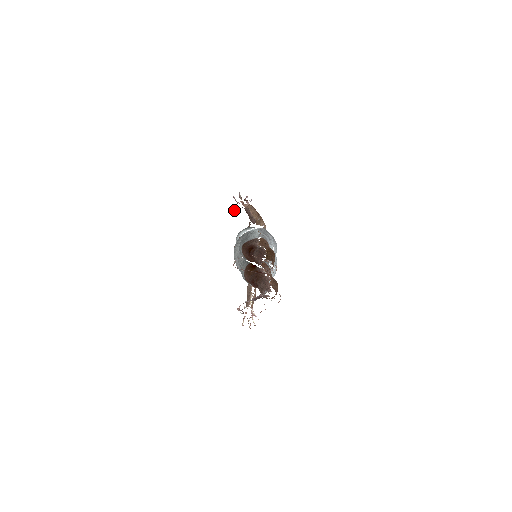
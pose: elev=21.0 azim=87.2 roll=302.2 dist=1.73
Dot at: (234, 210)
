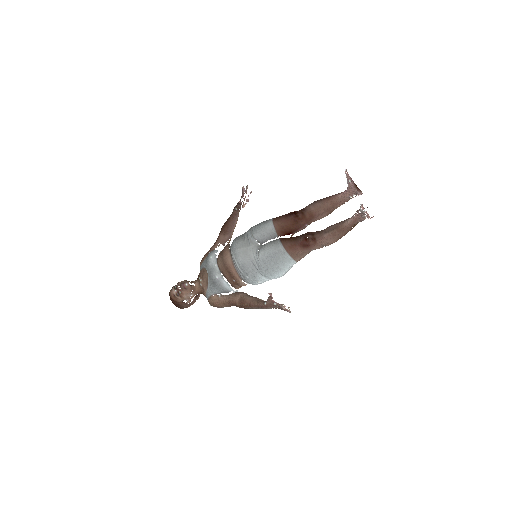
Dot at: (241, 202)
